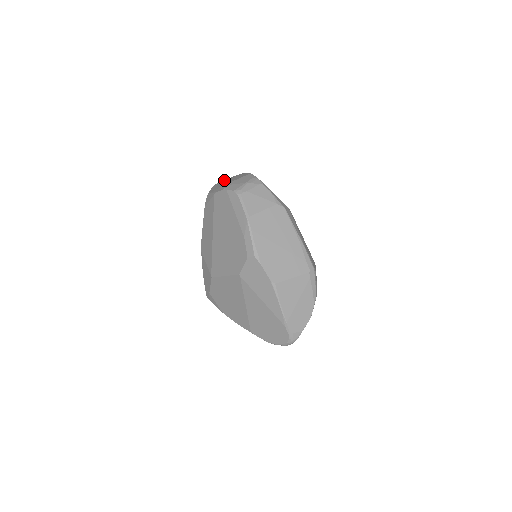
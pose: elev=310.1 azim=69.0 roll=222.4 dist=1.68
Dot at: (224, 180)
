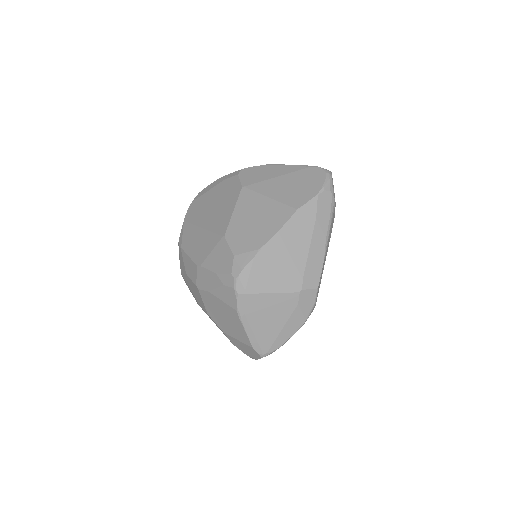
Dot at: occluded
